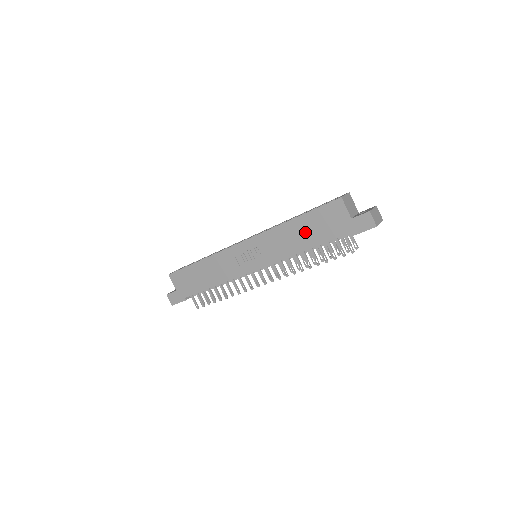
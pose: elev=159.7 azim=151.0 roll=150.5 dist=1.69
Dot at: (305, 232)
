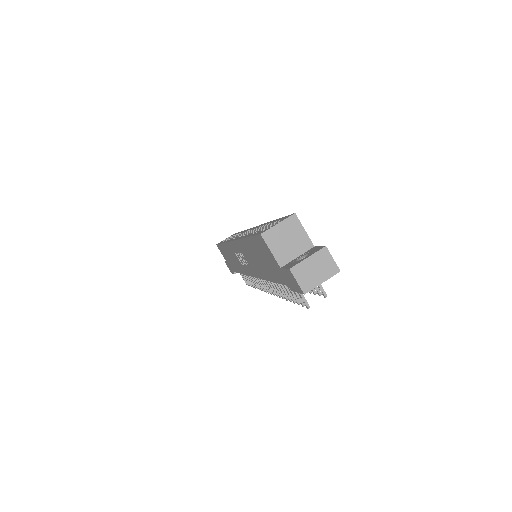
Dot at: (259, 259)
